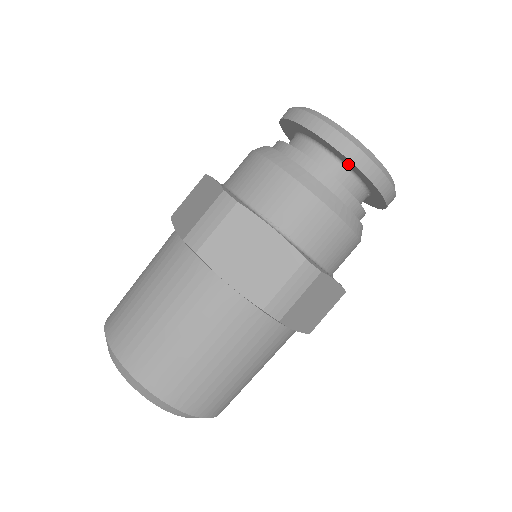
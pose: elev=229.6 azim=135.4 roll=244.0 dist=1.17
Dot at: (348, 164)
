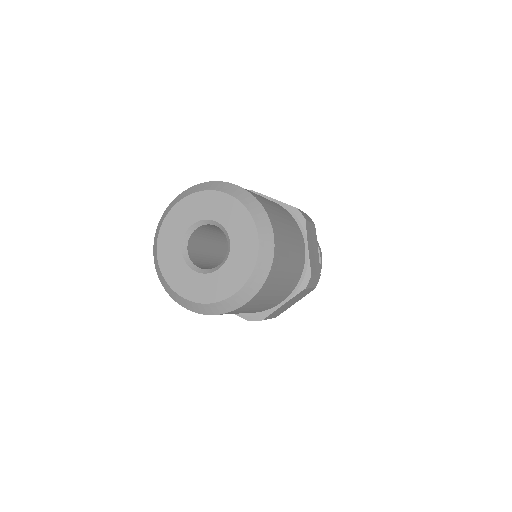
Dot at: occluded
